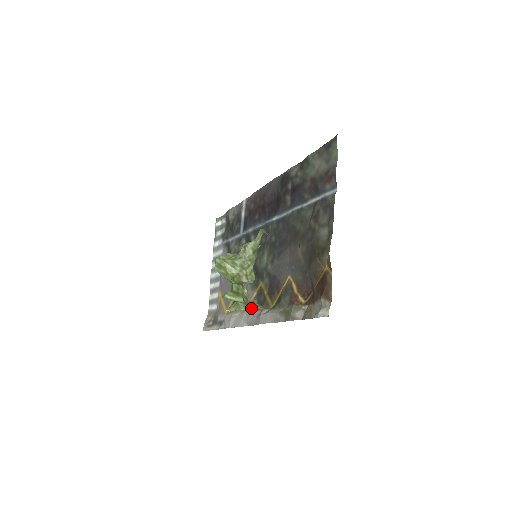
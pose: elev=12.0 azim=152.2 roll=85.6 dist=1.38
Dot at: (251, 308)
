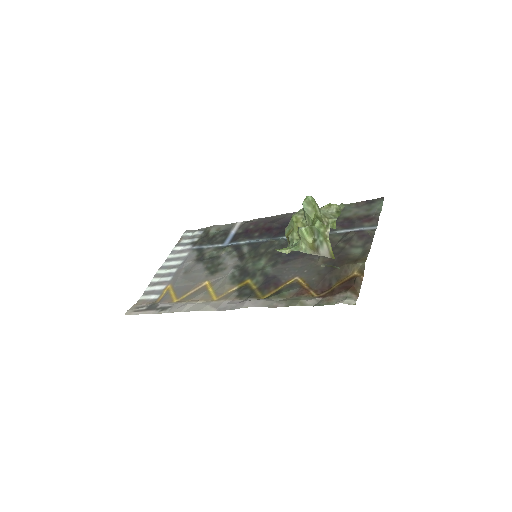
Dot at: (313, 253)
